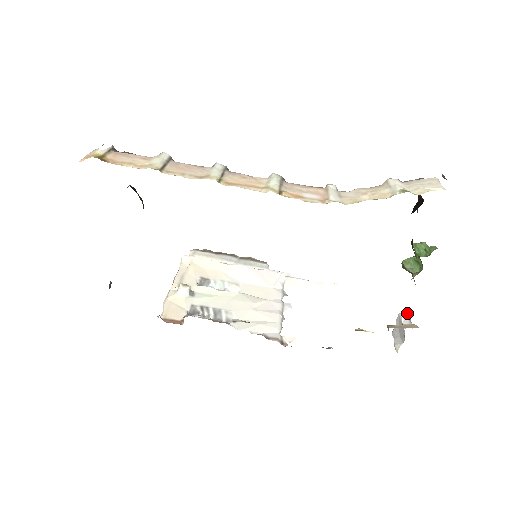
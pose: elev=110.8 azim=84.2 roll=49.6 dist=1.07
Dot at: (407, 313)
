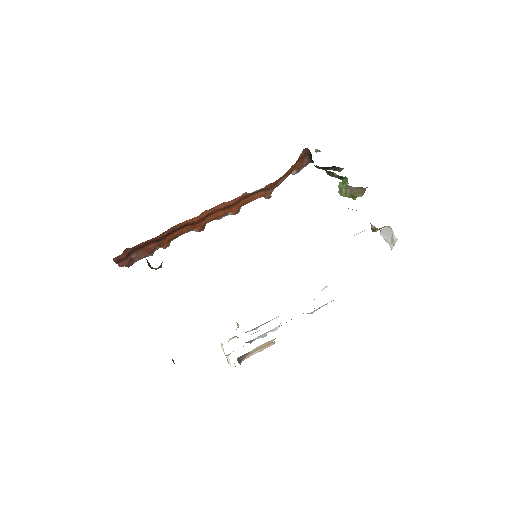
Dot at: occluded
